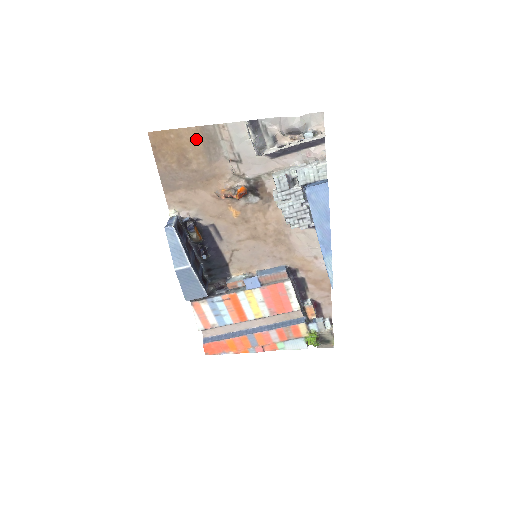
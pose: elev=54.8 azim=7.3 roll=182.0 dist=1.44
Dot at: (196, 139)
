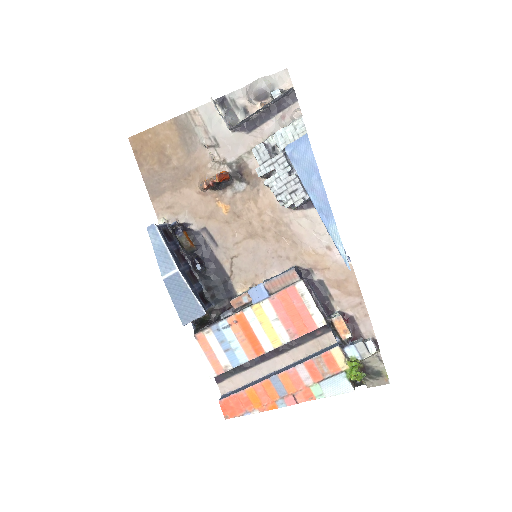
Dot at: (172, 133)
